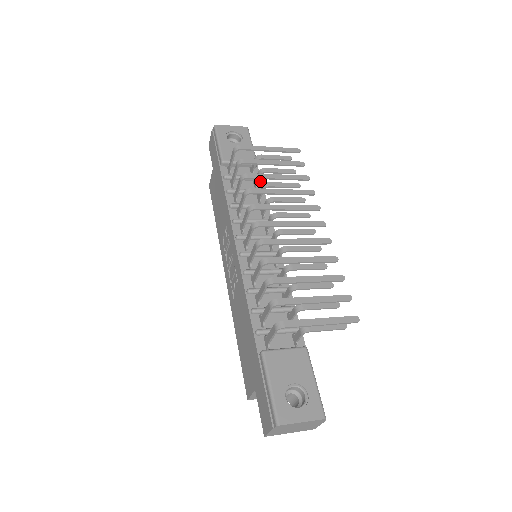
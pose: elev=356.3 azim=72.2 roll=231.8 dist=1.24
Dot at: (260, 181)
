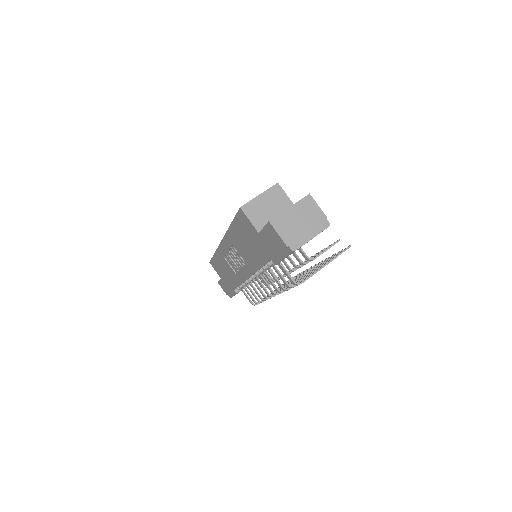
Dot at: occluded
